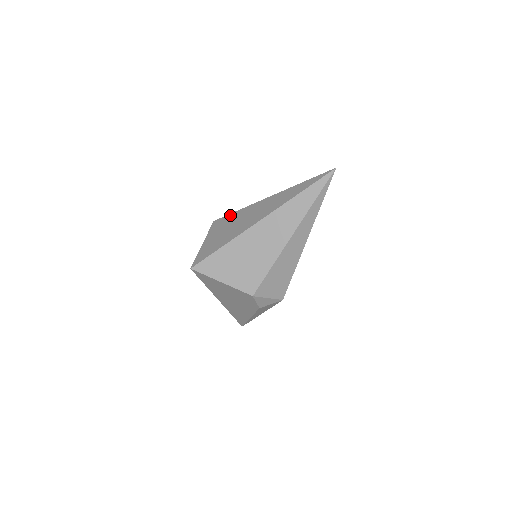
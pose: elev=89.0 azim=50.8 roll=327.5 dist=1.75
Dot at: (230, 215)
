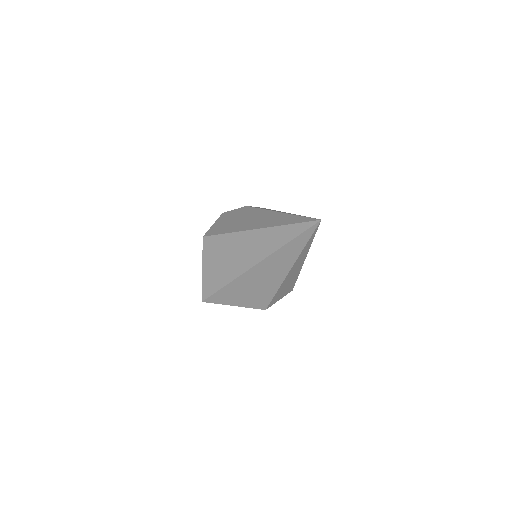
Dot at: (218, 238)
